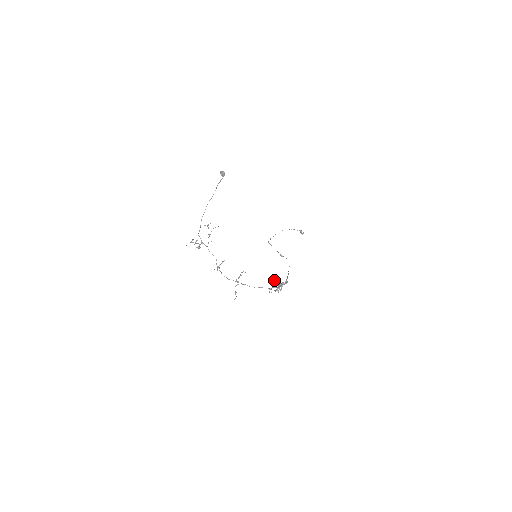
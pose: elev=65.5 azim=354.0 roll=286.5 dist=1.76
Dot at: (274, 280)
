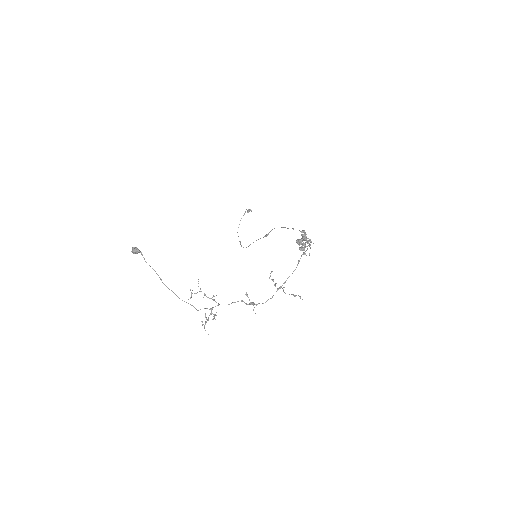
Dot at: occluded
